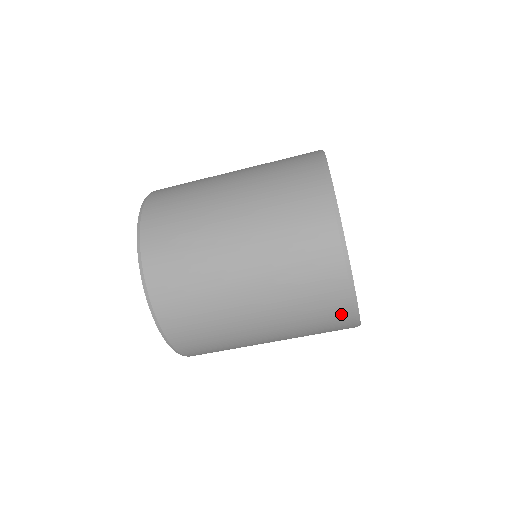
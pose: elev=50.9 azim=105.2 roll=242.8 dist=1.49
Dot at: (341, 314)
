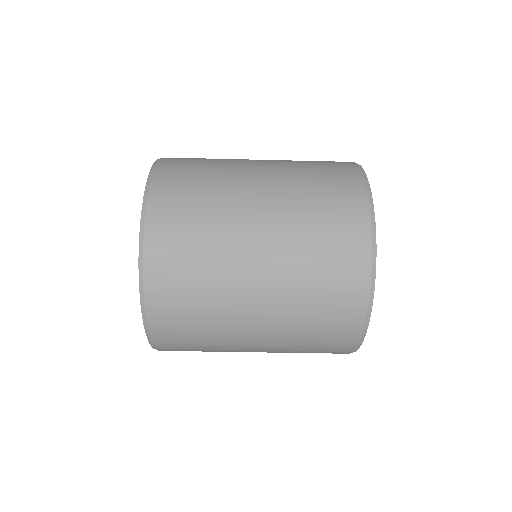
Dot at: occluded
